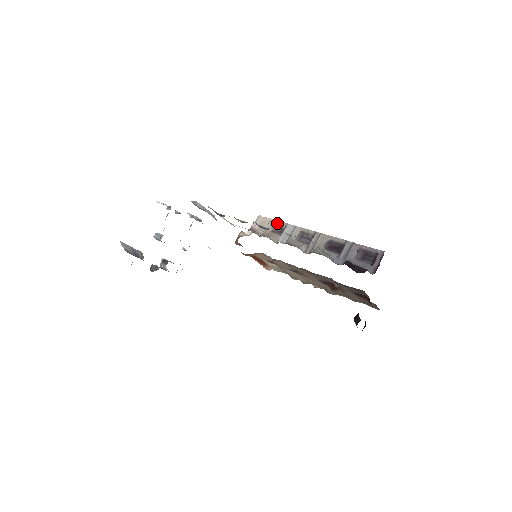
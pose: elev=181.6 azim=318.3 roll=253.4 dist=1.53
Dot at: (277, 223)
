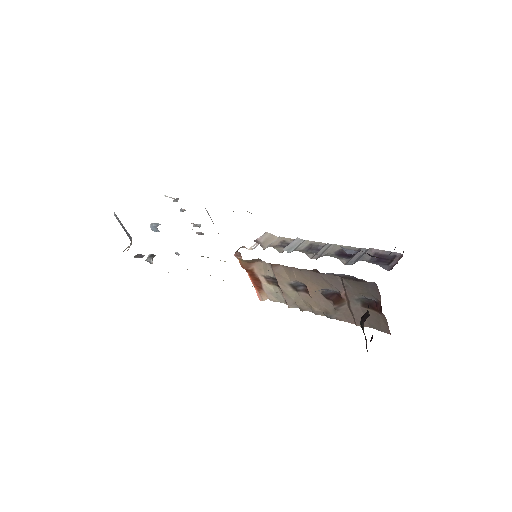
Dot at: (285, 239)
